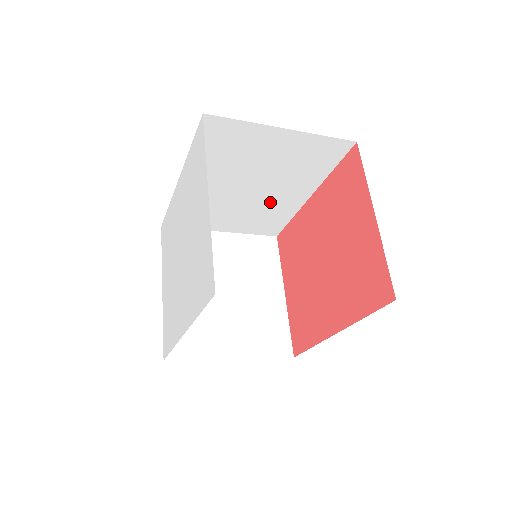
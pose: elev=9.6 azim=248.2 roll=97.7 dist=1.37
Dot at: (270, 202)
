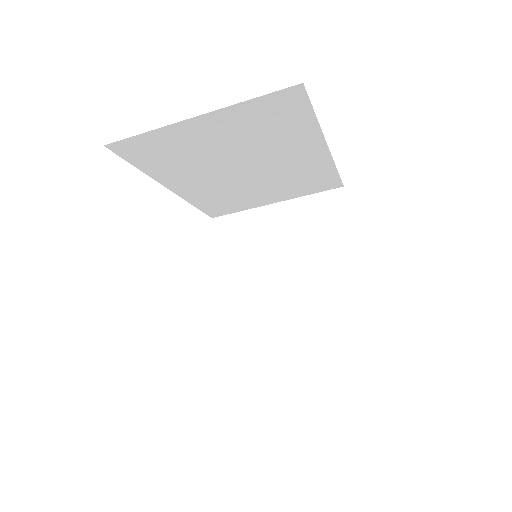
Dot at: (287, 168)
